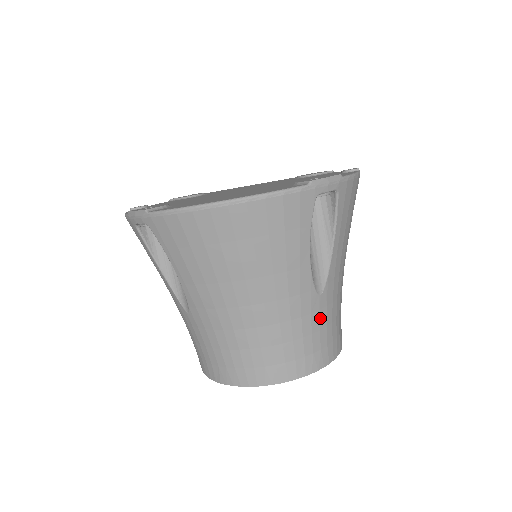
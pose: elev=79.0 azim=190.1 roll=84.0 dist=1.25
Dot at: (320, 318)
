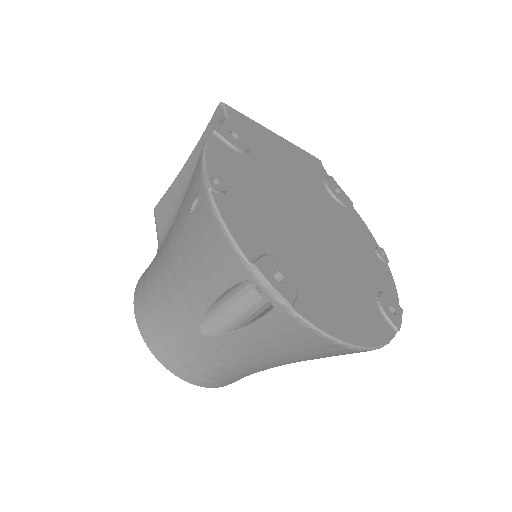
Dot at: occluded
